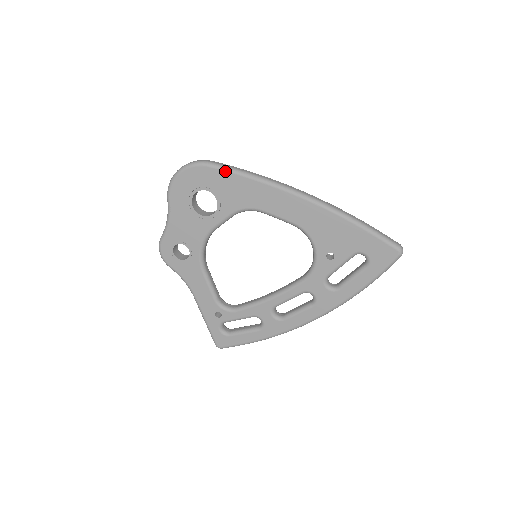
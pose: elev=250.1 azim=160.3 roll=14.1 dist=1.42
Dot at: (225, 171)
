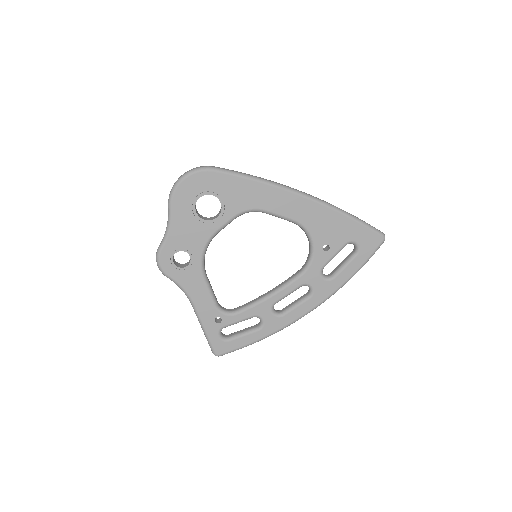
Dot at: (230, 175)
